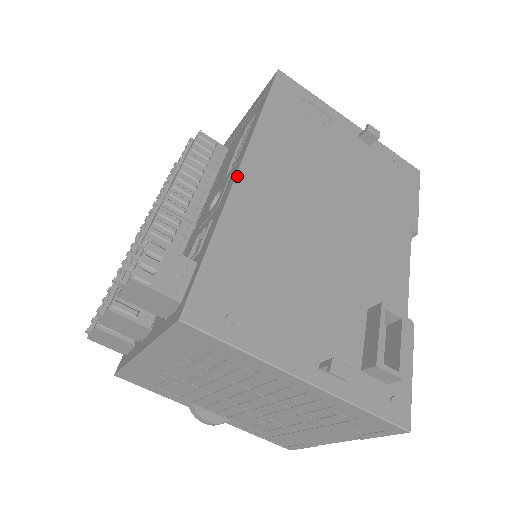
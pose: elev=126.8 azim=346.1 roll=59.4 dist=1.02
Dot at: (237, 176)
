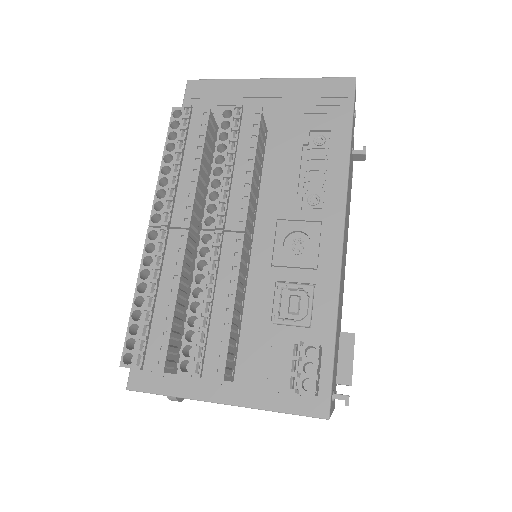
Dot at: (343, 245)
